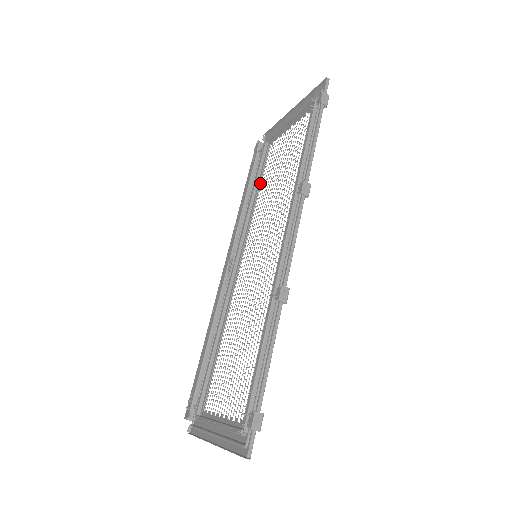
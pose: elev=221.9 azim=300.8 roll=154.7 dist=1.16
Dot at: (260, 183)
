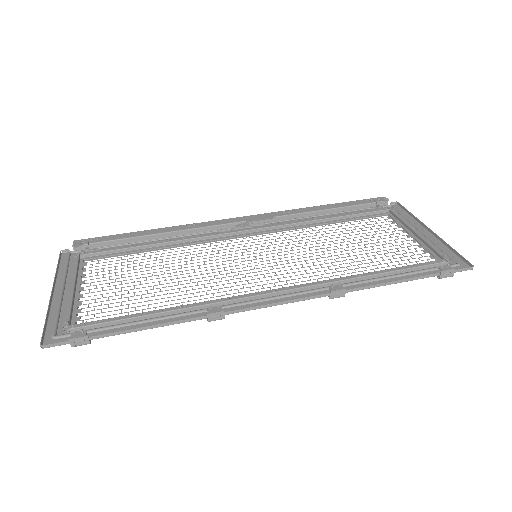
Dot at: (340, 222)
